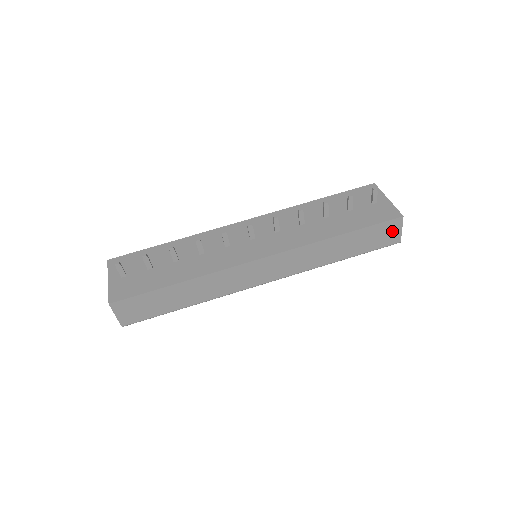
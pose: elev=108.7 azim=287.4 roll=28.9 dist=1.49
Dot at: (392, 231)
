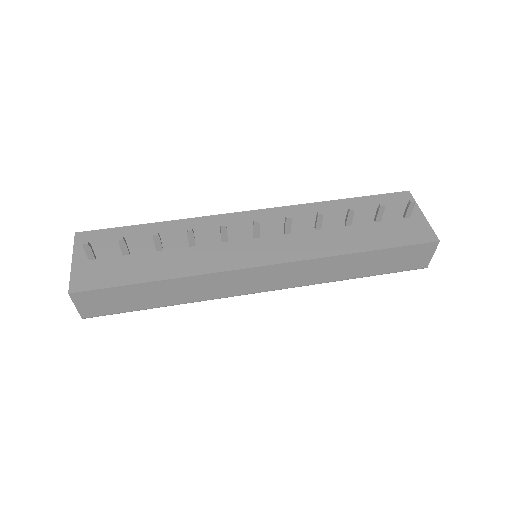
Dot at: (422, 255)
